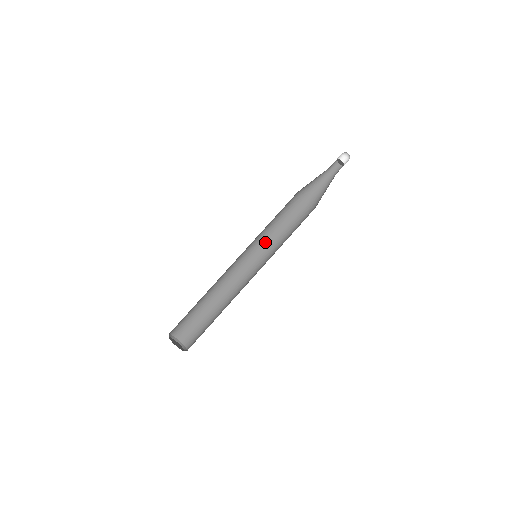
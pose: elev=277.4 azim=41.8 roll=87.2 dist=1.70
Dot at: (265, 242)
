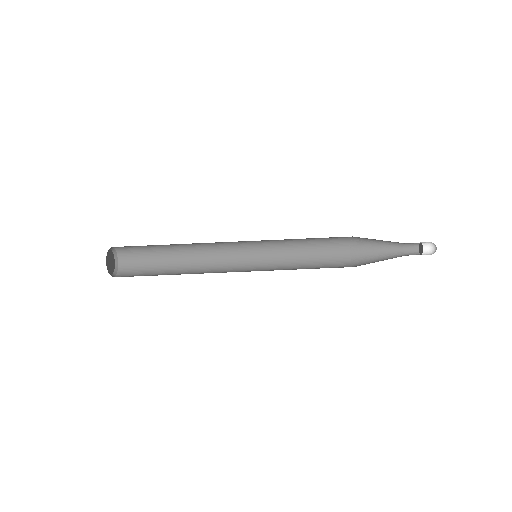
Dot at: (278, 242)
